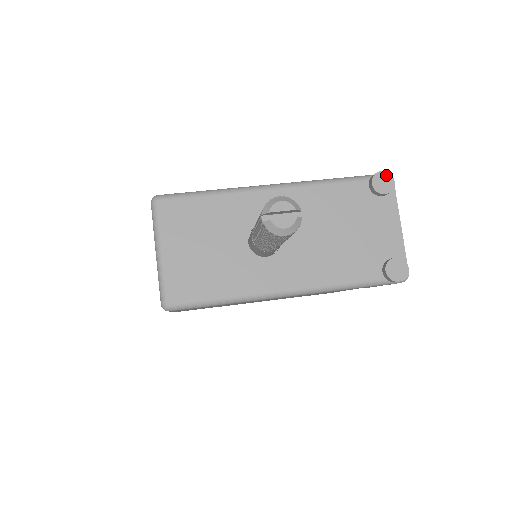
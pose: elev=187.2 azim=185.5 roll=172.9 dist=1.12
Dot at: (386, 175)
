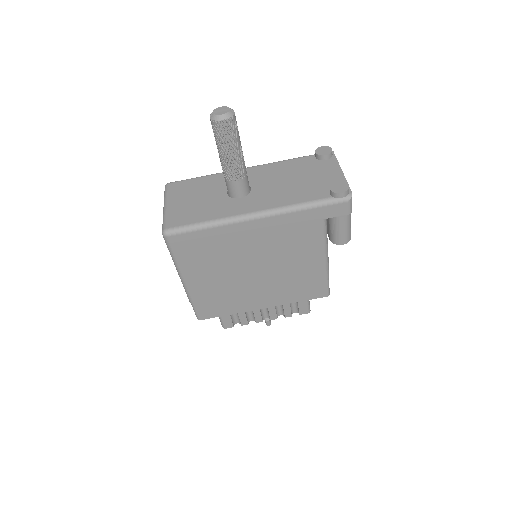
Dot at: (325, 147)
